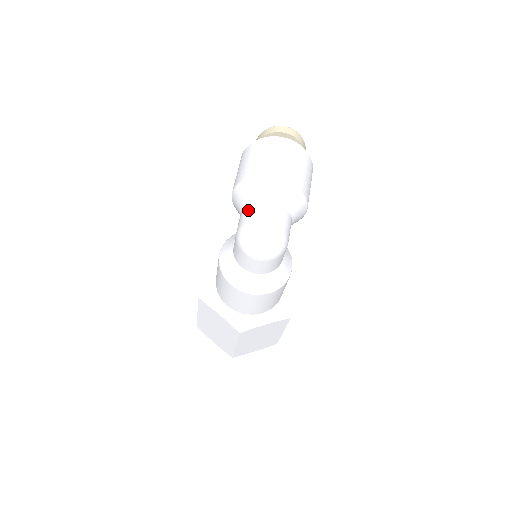
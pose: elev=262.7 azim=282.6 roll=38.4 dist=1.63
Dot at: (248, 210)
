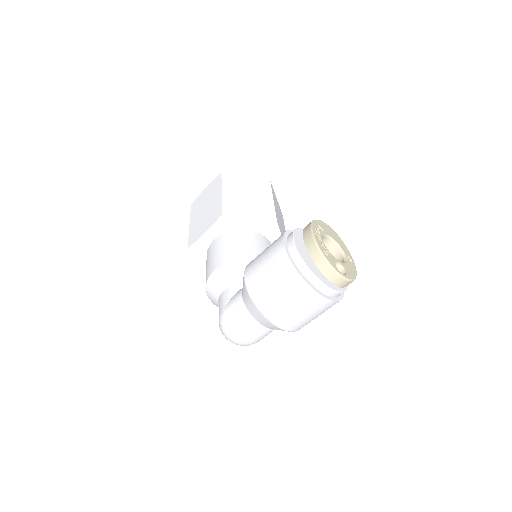
Dot at: (241, 317)
